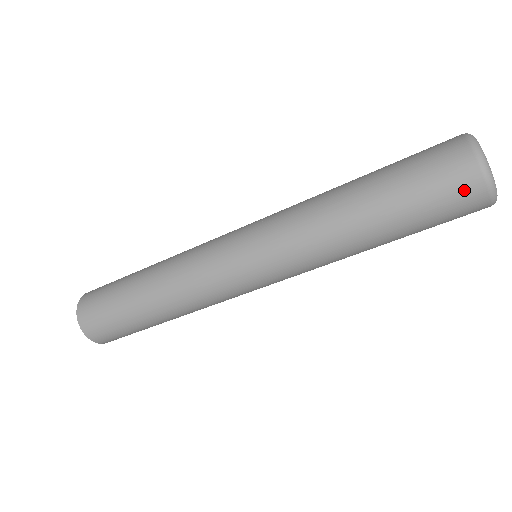
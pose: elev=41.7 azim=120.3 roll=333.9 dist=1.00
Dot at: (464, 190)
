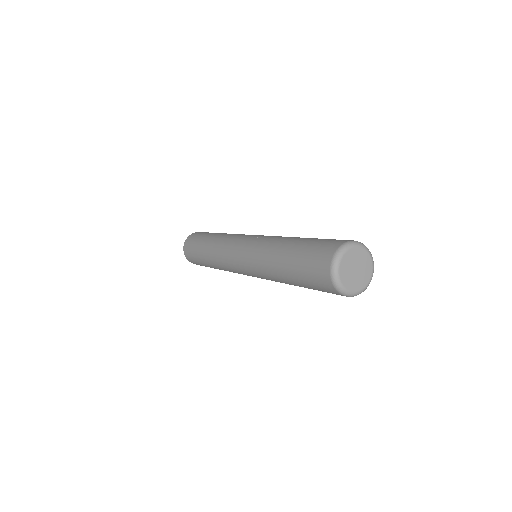
Dot at: occluded
